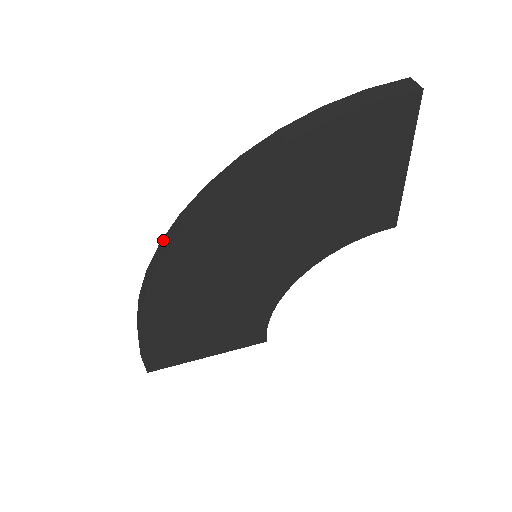
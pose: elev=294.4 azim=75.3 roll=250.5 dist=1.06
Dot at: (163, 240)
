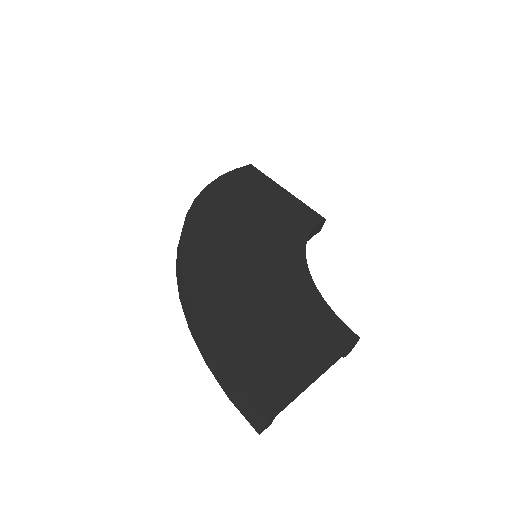
Dot at: (176, 266)
